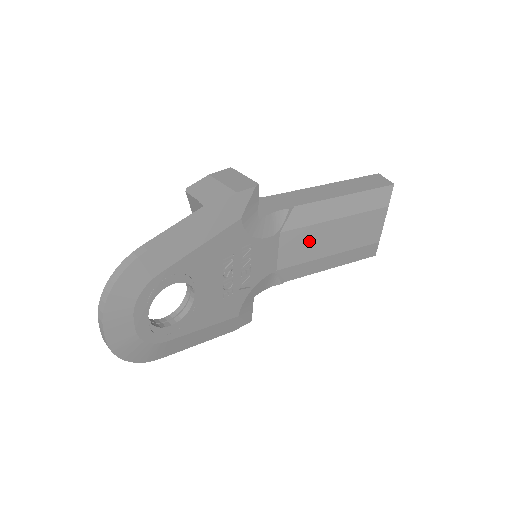
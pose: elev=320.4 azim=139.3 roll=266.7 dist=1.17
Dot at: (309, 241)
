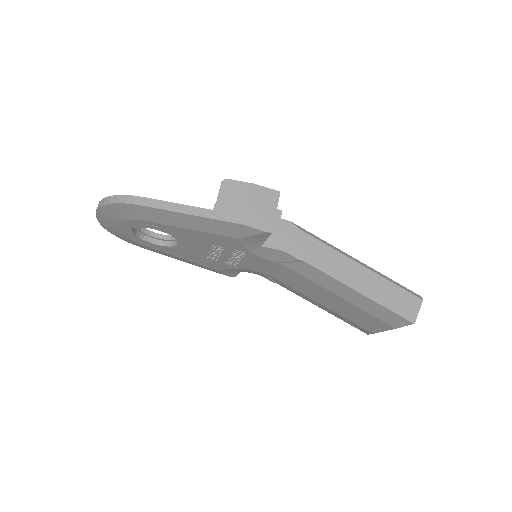
Dot at: (306, 285)
